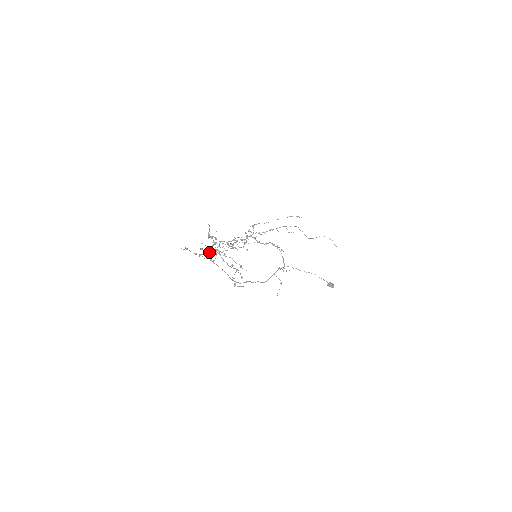
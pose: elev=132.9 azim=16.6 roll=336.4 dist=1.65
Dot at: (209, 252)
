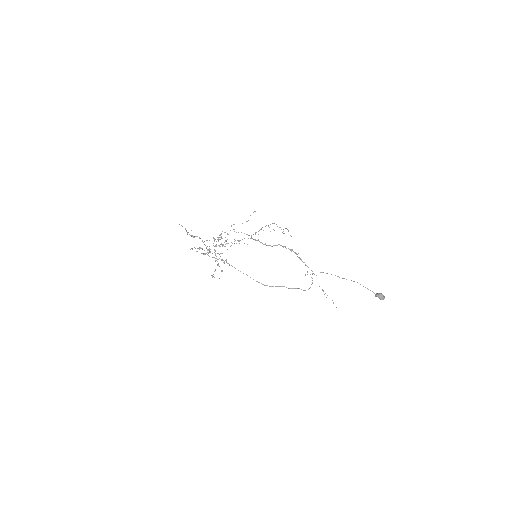
Dot at: occluded
